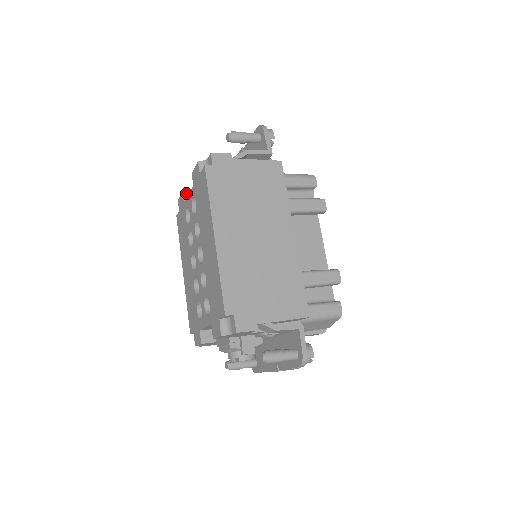
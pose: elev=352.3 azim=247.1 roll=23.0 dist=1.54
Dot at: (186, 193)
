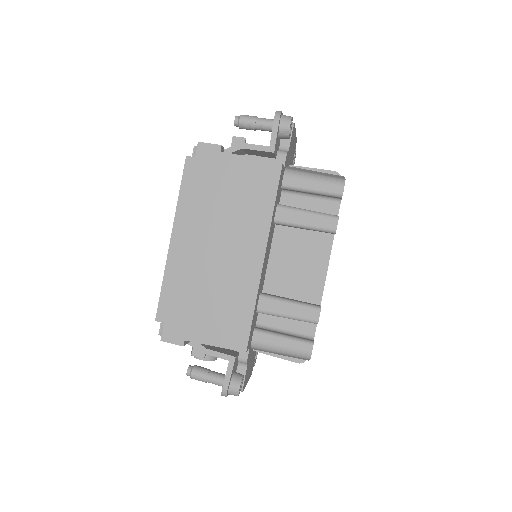
Dot at: occluded
